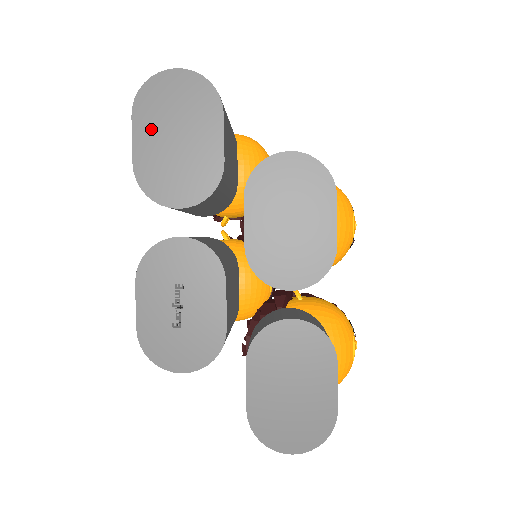
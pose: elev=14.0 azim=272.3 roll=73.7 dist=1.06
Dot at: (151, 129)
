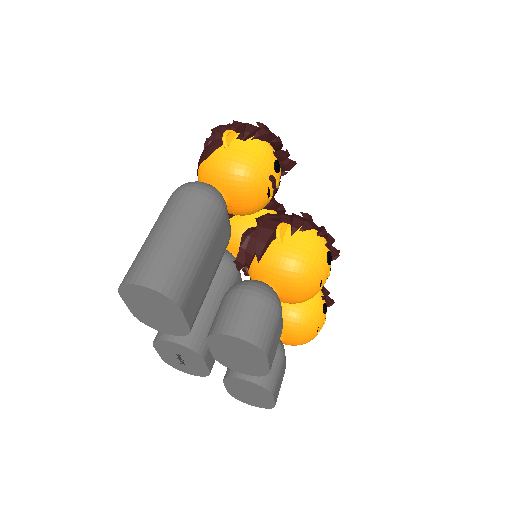
Dot at: (136, 304)
